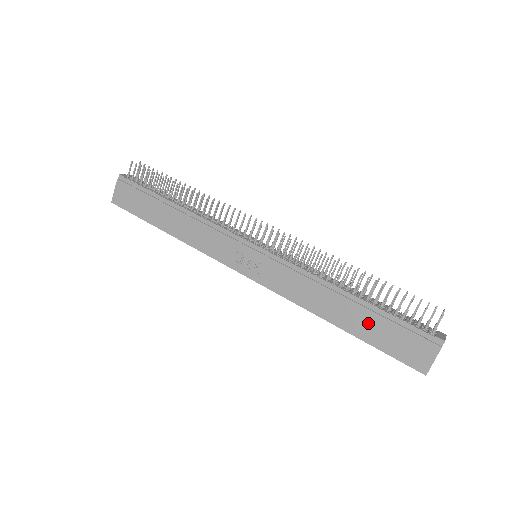
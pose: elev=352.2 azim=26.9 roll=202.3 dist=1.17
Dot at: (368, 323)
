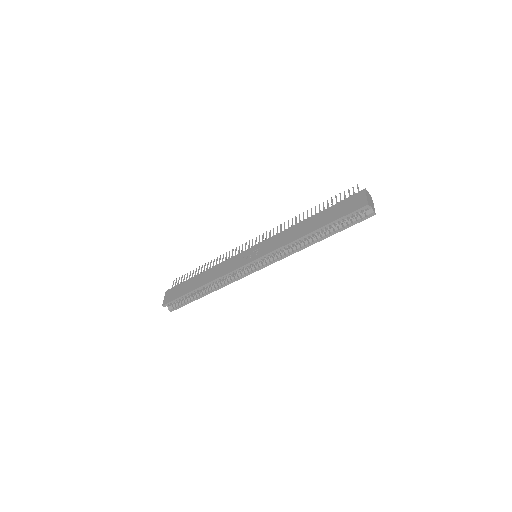
Dot at: (325, 216)
